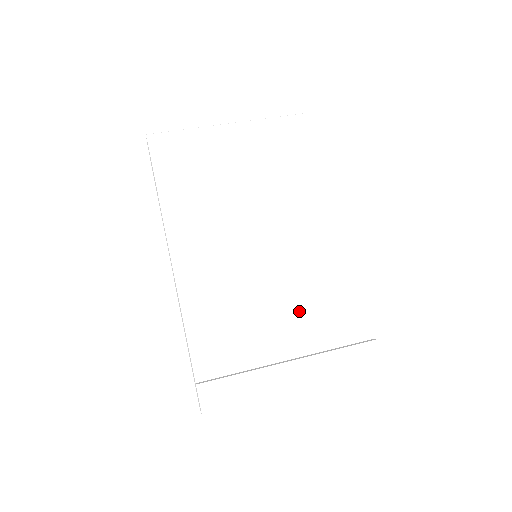
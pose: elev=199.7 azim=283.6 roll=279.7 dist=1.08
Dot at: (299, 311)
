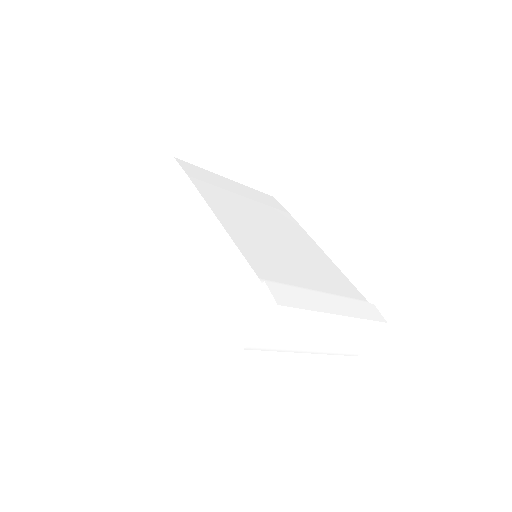
Dot at: (315, 272)
